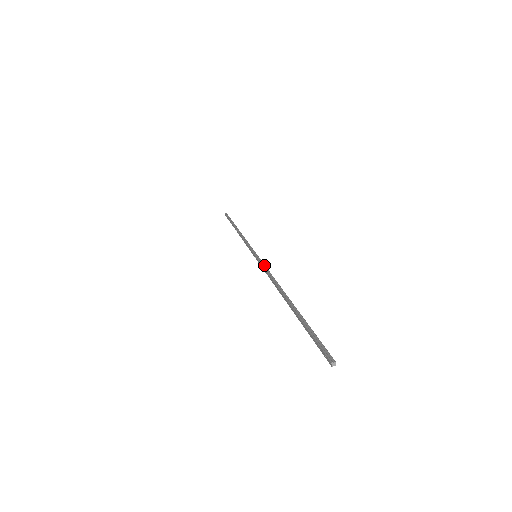
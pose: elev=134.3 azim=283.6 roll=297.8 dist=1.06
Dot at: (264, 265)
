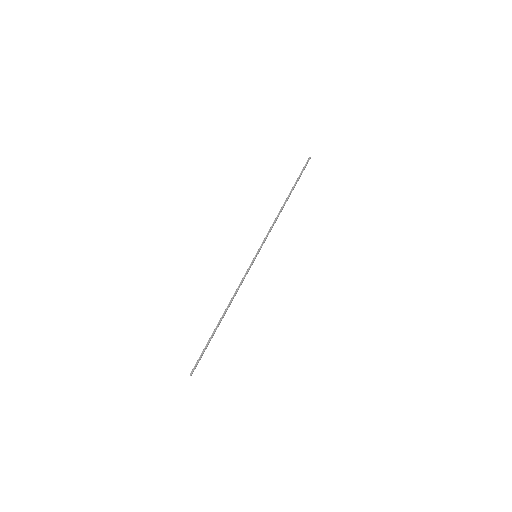
Dot at: (246, 274)
